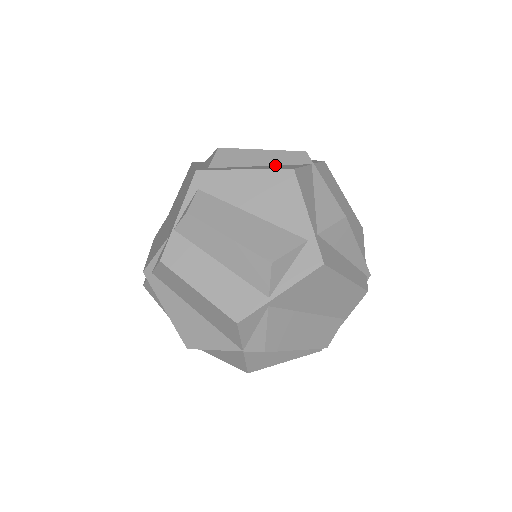
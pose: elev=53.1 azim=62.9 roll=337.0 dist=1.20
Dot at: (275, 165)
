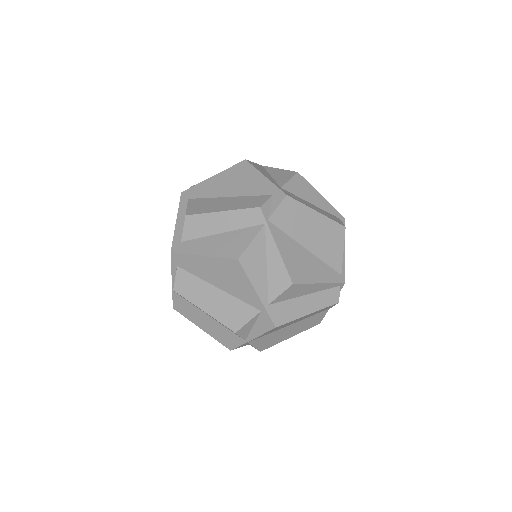
Dot at: (233, 230)
